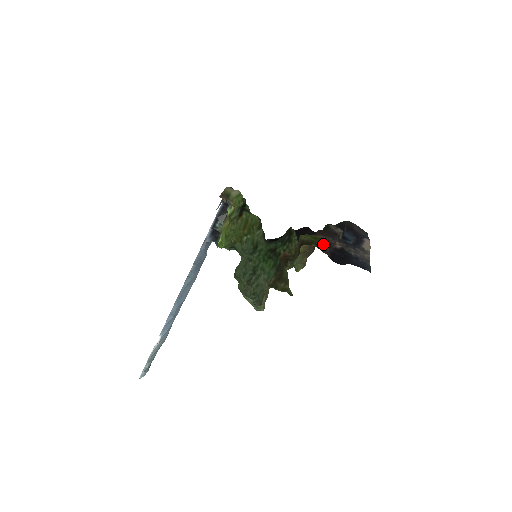
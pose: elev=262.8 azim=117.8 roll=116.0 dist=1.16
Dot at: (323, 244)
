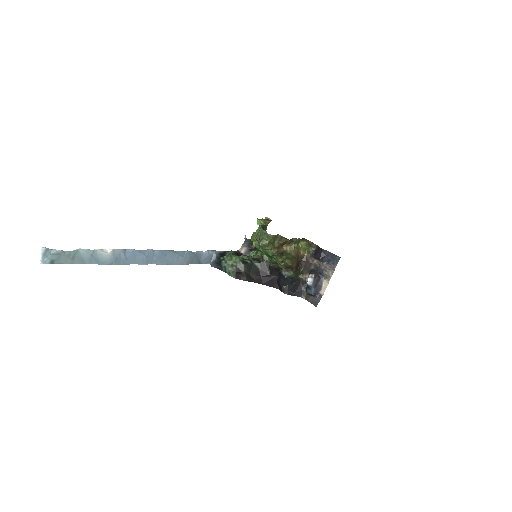
Dot at: (311, 250)
